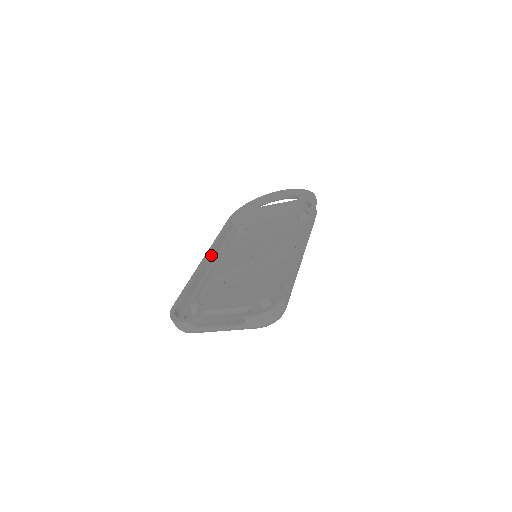
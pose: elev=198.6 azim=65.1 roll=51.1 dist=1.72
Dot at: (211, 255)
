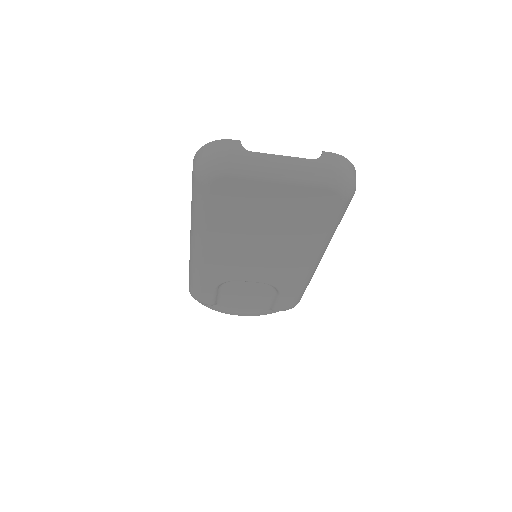
Dot at: occluded
